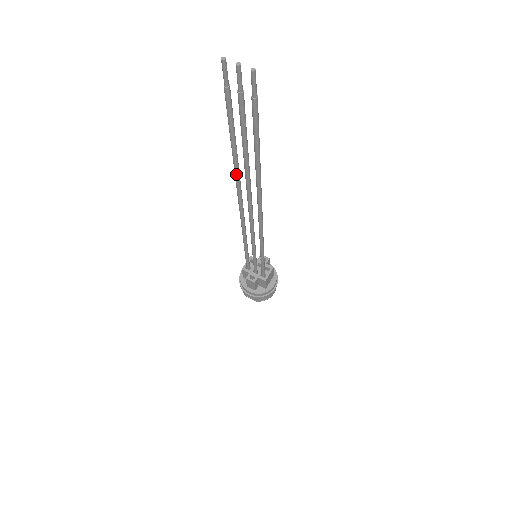
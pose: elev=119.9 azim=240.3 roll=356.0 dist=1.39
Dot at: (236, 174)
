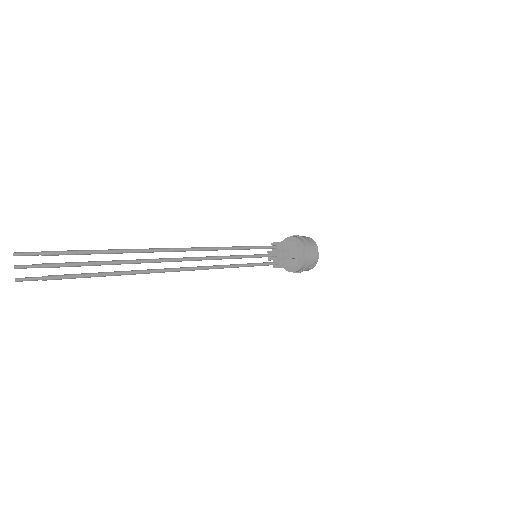
Dot at: (139, 251)
